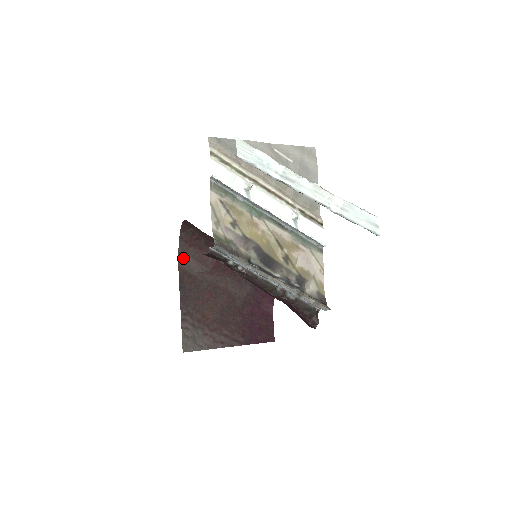
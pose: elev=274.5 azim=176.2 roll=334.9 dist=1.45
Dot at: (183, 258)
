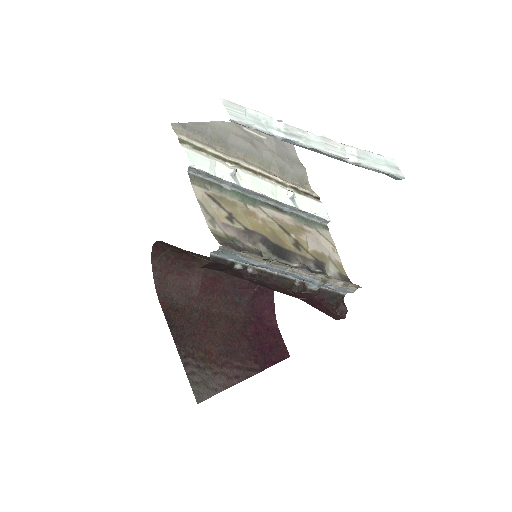
Dot at: (162, 291)
